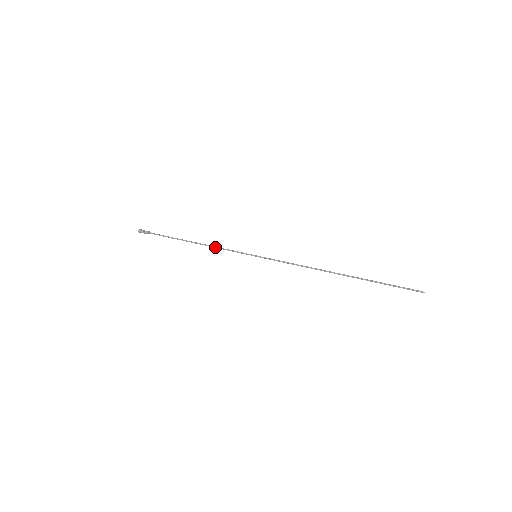
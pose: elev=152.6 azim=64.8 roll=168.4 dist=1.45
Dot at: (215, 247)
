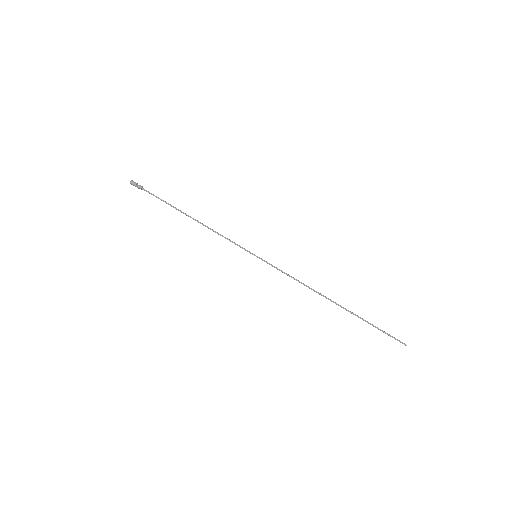
Dot at: (214, 231)
